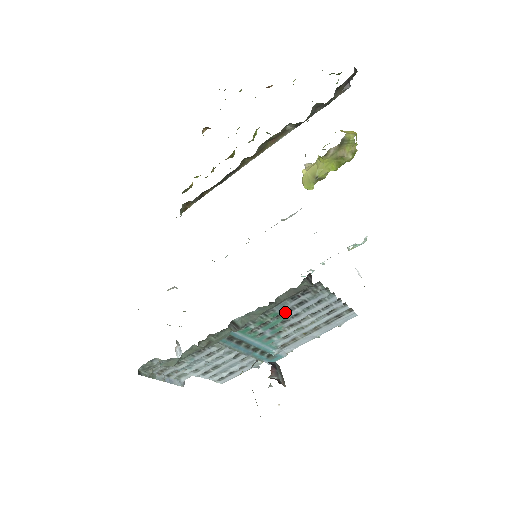
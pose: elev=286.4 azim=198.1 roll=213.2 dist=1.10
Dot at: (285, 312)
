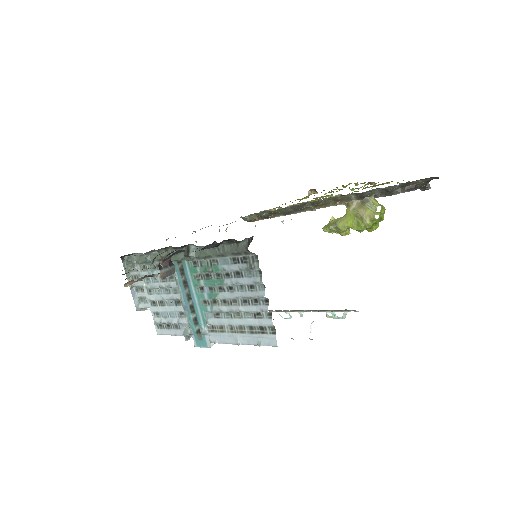
Dot at: (225, 275)
